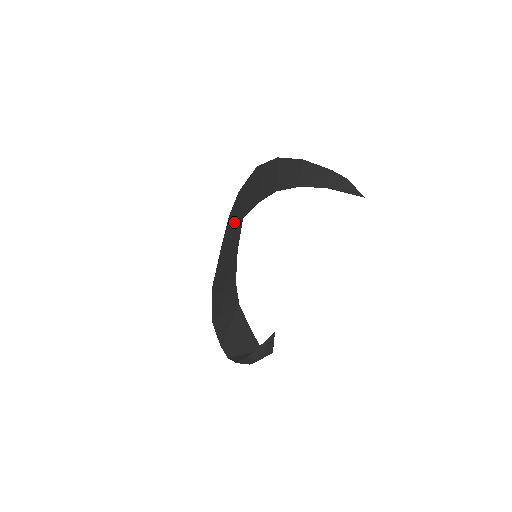
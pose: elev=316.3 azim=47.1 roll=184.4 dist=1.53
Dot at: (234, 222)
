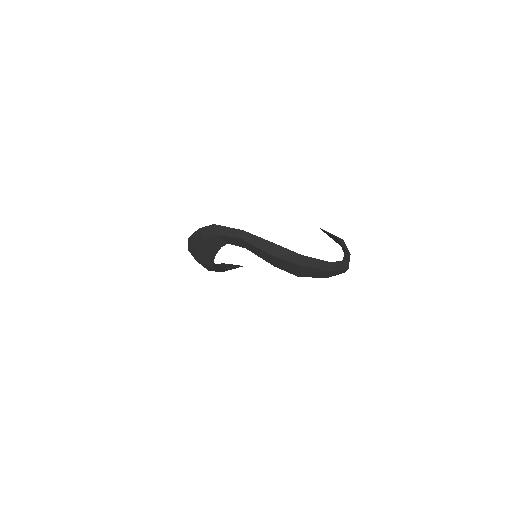
Dot at: occluded
